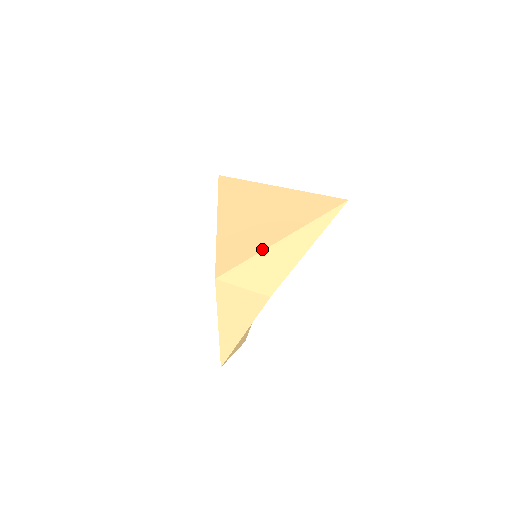
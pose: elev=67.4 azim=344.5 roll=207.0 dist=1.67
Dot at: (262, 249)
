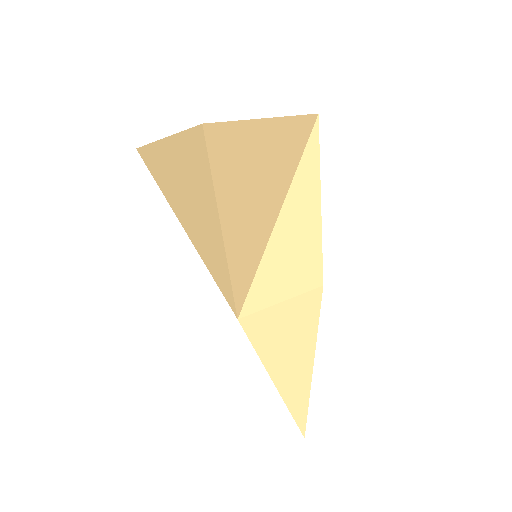
Dot at: (269, 234)
